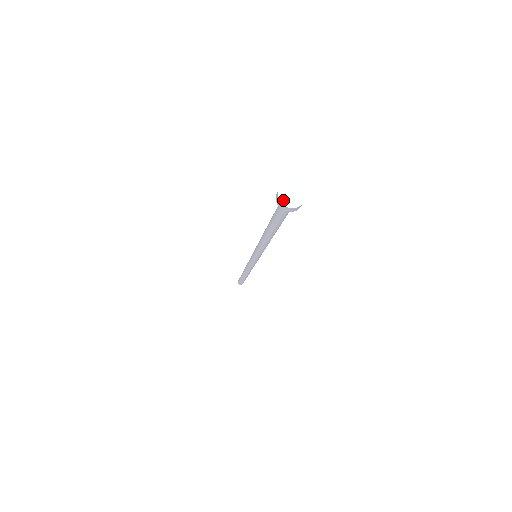
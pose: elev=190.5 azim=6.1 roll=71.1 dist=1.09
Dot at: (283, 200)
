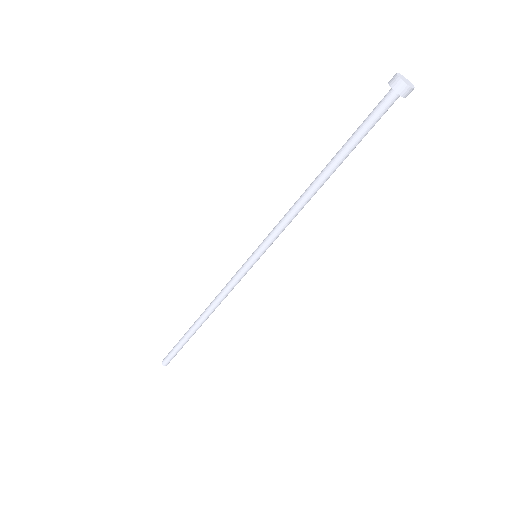
Dot at: (399, 76)
